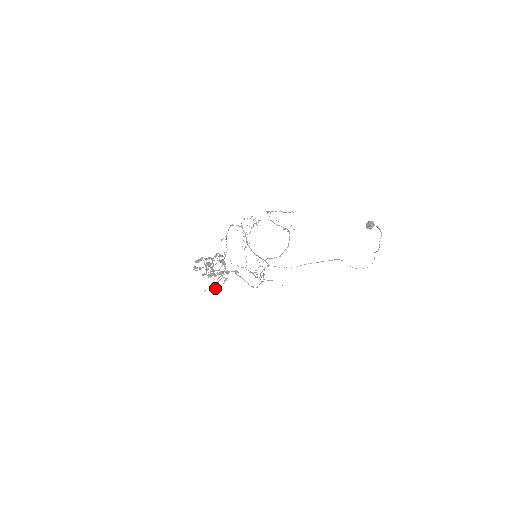
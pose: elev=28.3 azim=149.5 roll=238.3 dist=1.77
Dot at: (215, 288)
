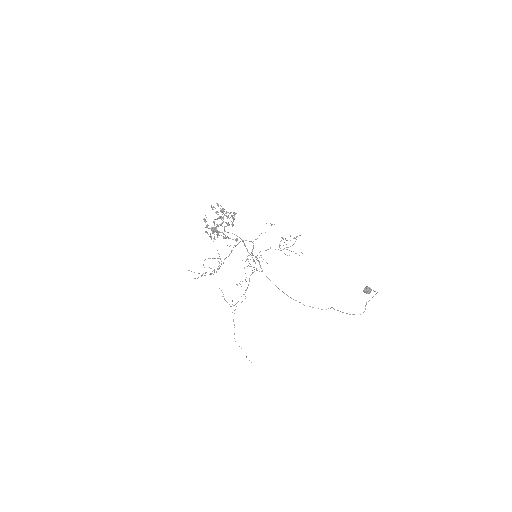
Dot at: (215, 228)
